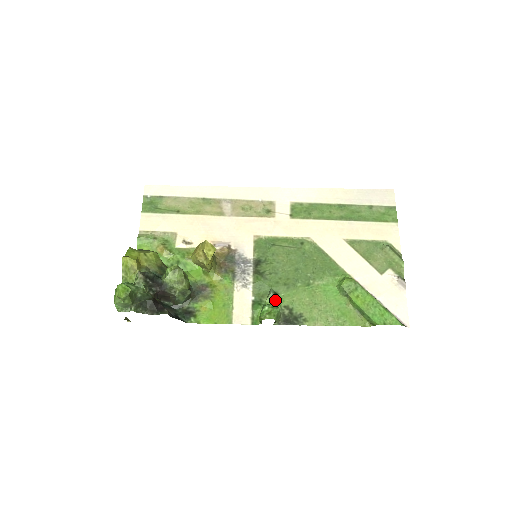
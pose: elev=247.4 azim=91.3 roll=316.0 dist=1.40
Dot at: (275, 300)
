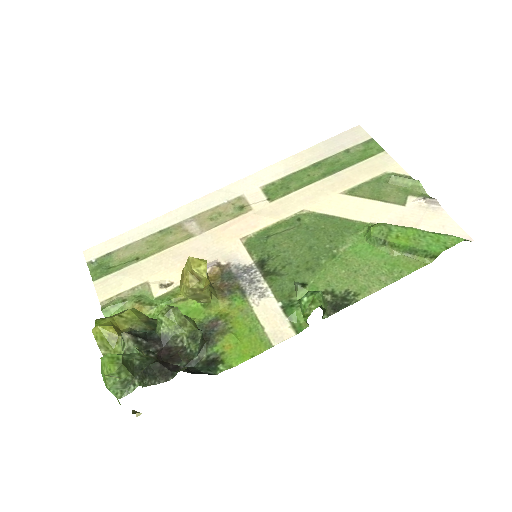
Dot at: occluded
